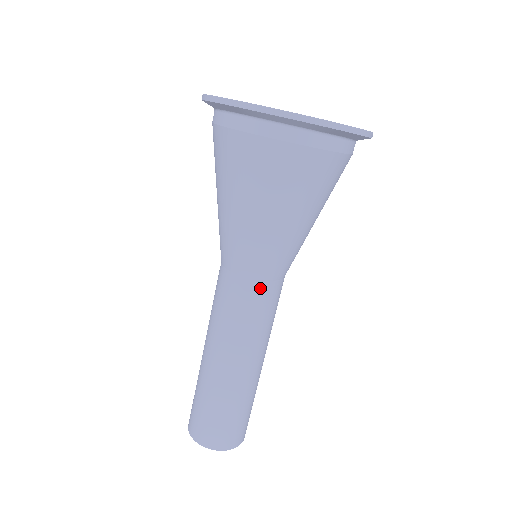
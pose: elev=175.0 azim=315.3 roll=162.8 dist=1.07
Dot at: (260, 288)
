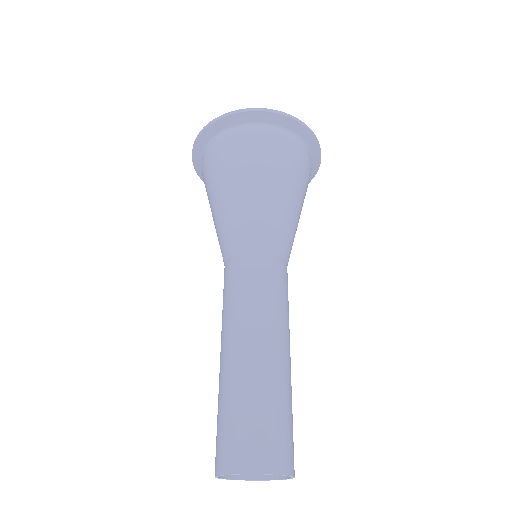
Dot at: (284, 265)
